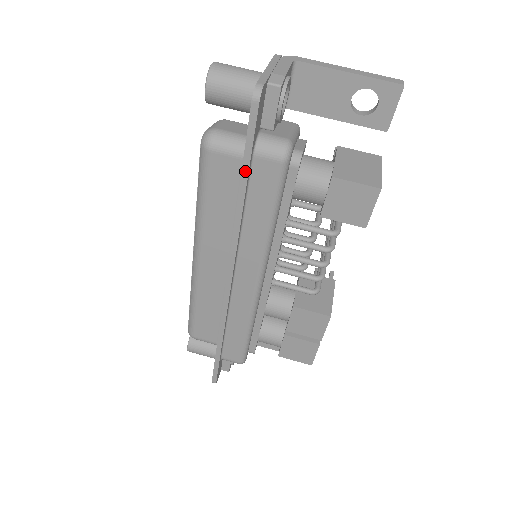
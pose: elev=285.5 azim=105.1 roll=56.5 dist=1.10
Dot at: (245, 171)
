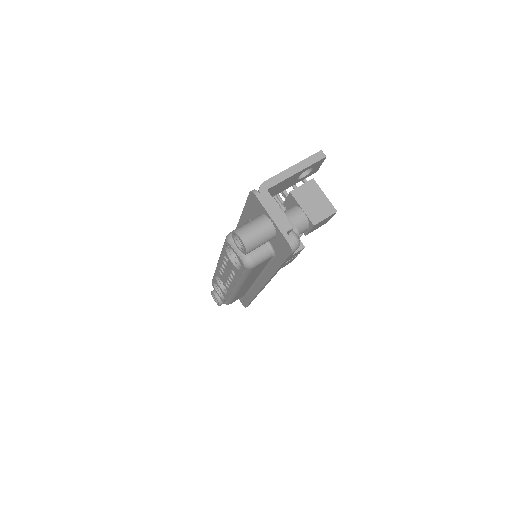
Dot at: (282, 265)
